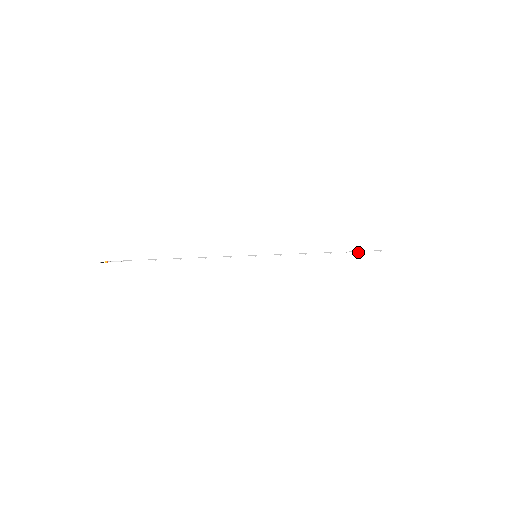
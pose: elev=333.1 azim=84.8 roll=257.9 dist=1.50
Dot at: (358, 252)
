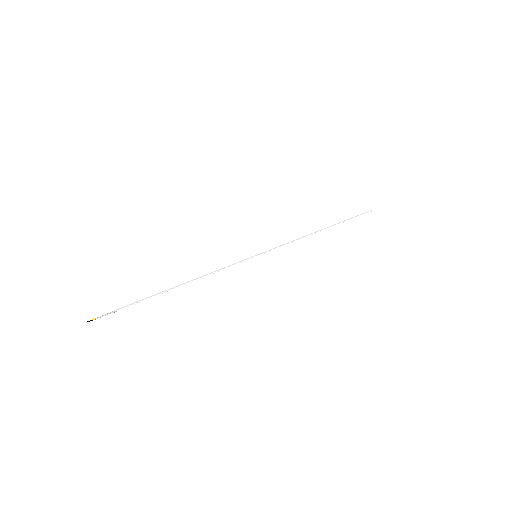
Dot at: occluded
